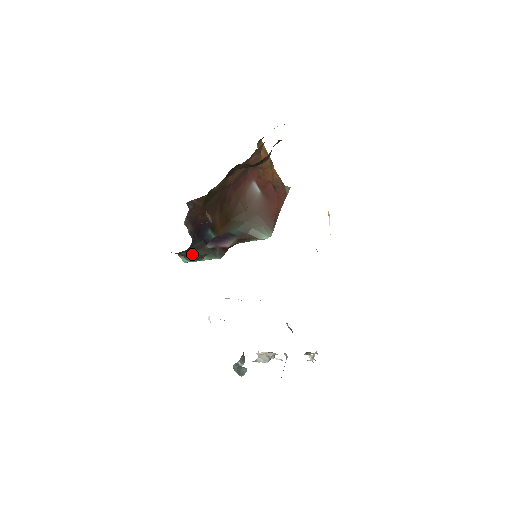
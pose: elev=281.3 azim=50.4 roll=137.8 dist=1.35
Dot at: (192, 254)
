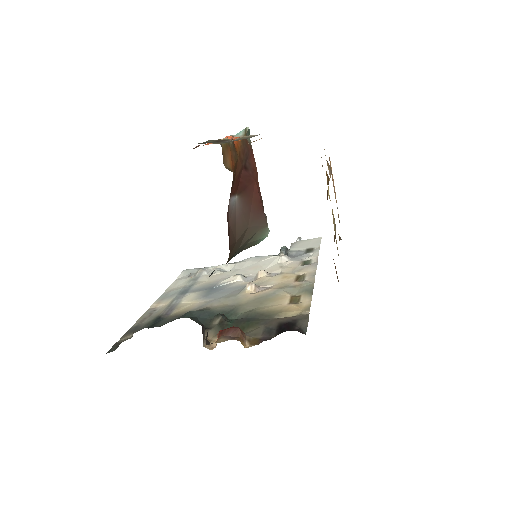
Dot at: occluded
